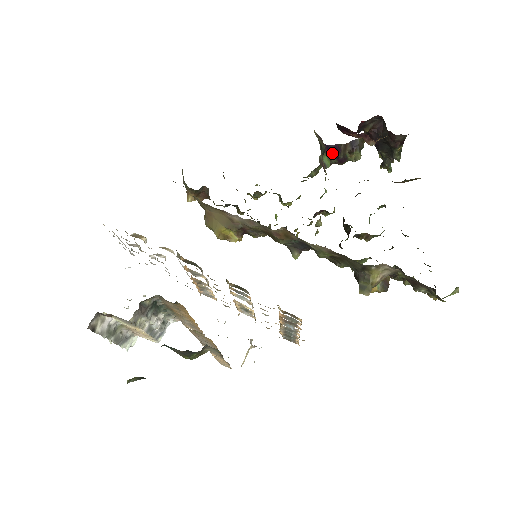
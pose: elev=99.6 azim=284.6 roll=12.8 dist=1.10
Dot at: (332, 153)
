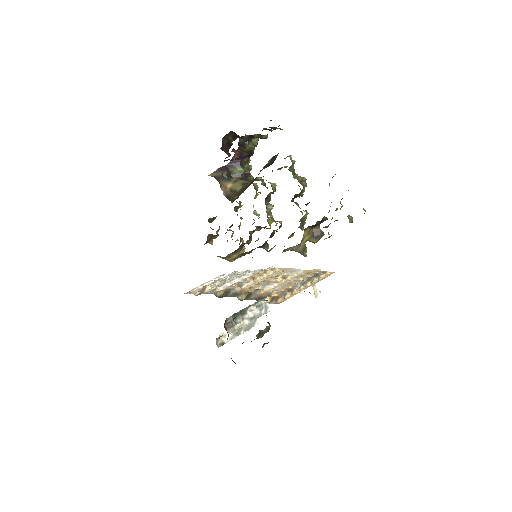
Dot at: (238, 160)
